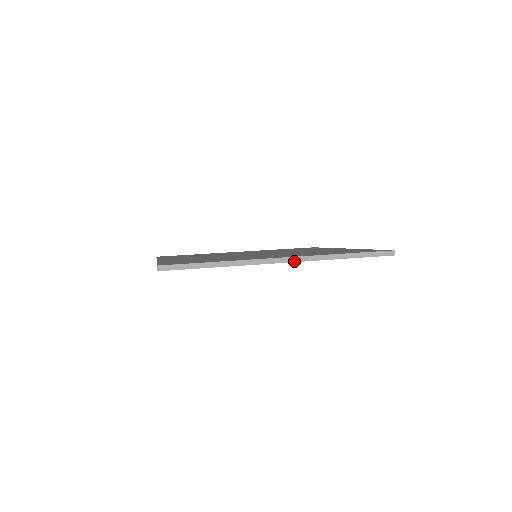
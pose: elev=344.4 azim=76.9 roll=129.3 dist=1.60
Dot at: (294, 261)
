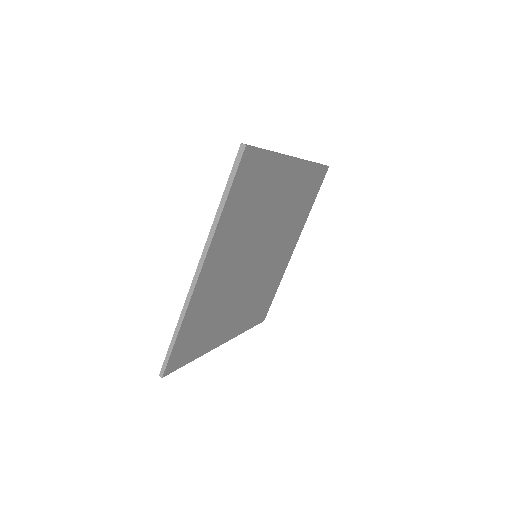
Dot at: (300, 159)
